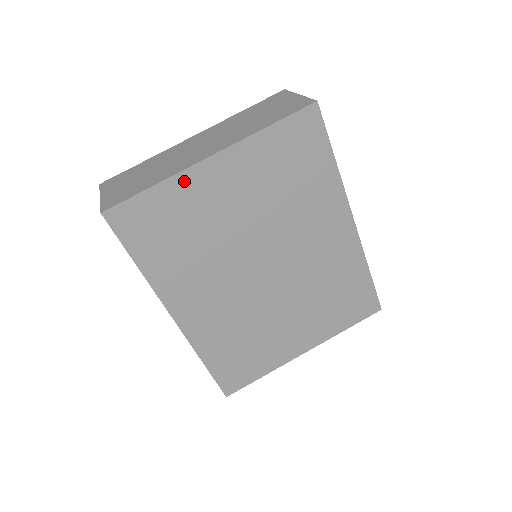
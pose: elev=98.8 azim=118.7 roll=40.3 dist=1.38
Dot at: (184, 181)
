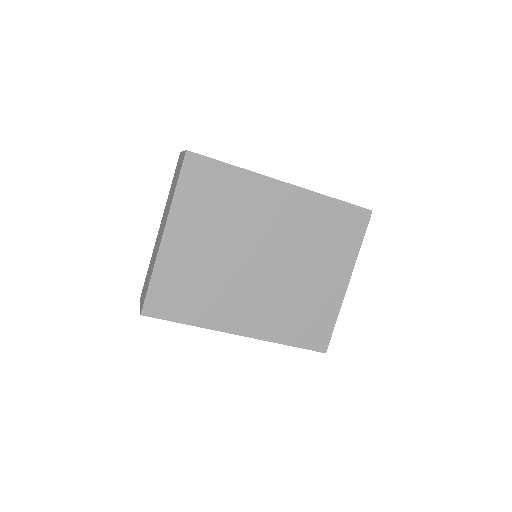
Dot at: (163, 260)
